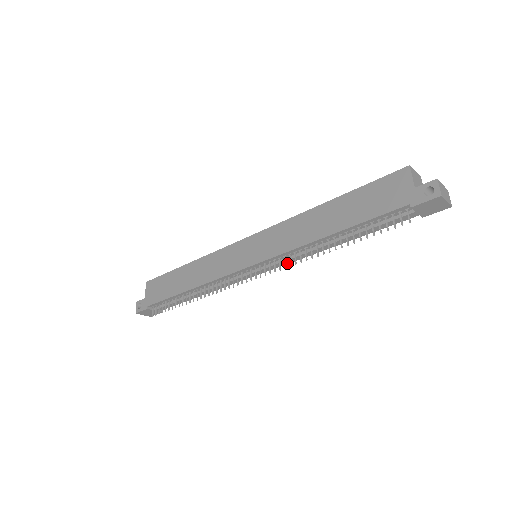
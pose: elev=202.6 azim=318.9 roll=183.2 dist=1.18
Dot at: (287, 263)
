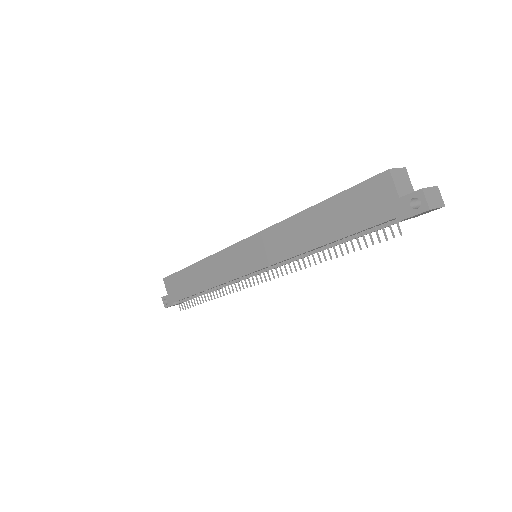
Dot at: occluded
